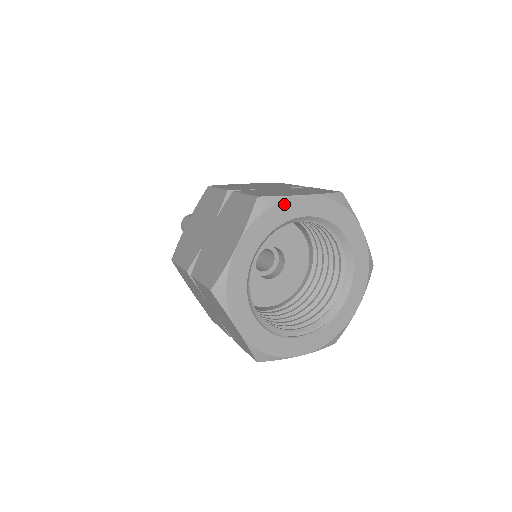
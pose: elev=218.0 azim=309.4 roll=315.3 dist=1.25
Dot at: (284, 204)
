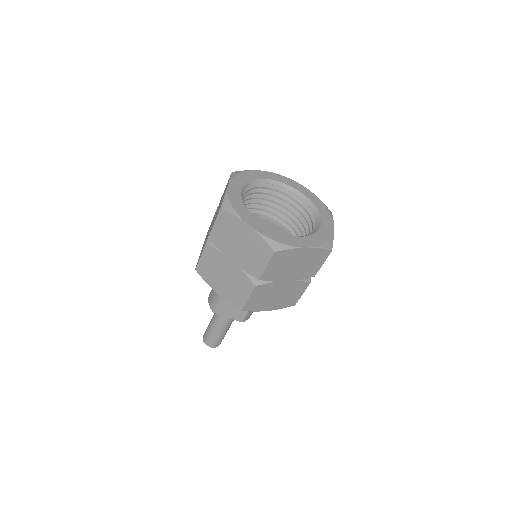
Dot at: (249, 172)
